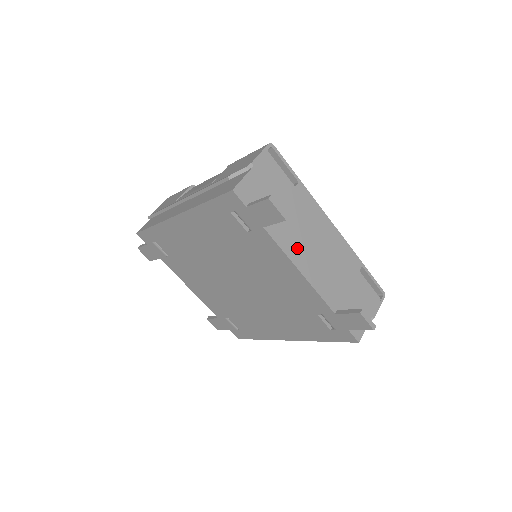
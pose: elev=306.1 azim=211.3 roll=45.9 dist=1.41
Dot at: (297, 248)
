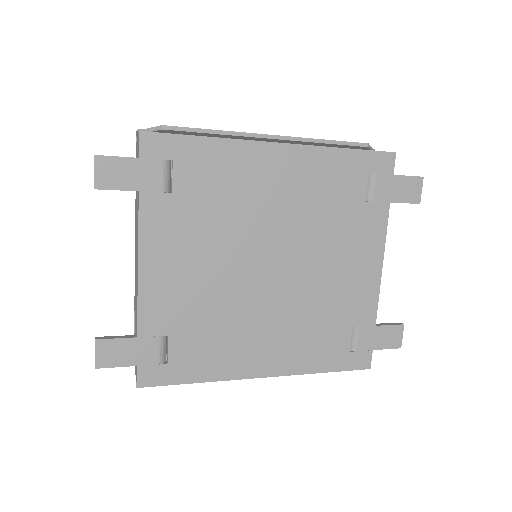
Dot at: occluded
